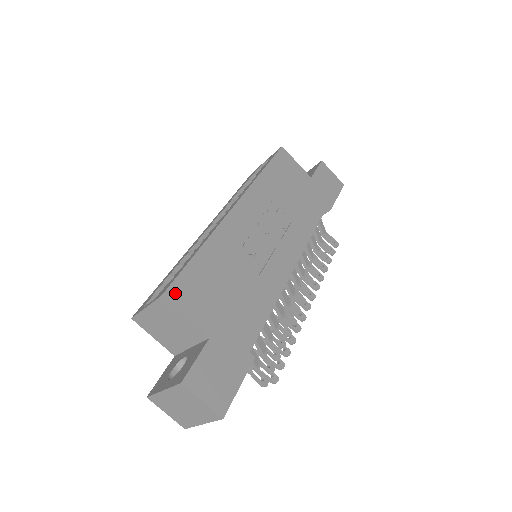
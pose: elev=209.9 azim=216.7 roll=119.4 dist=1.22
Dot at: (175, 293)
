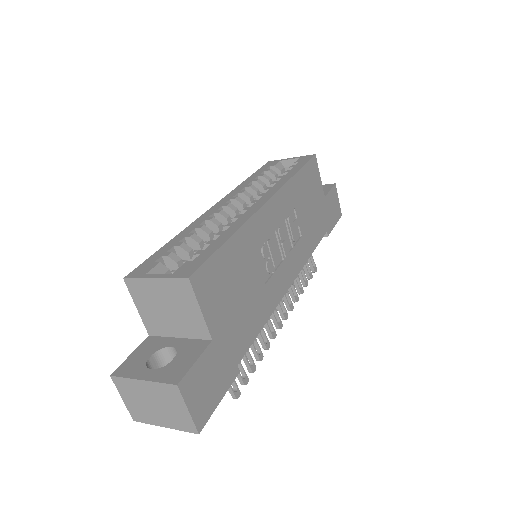
Dot at: (200, 279)
